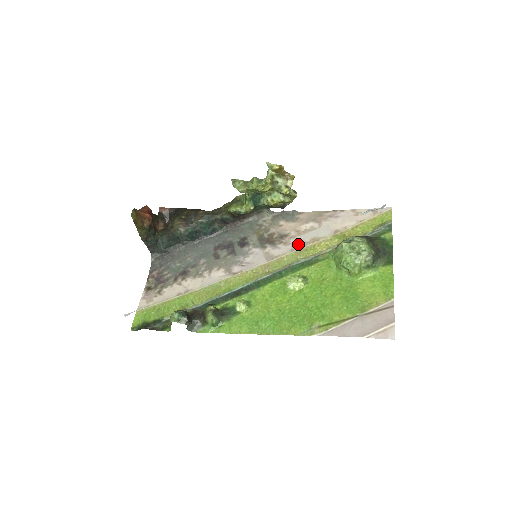
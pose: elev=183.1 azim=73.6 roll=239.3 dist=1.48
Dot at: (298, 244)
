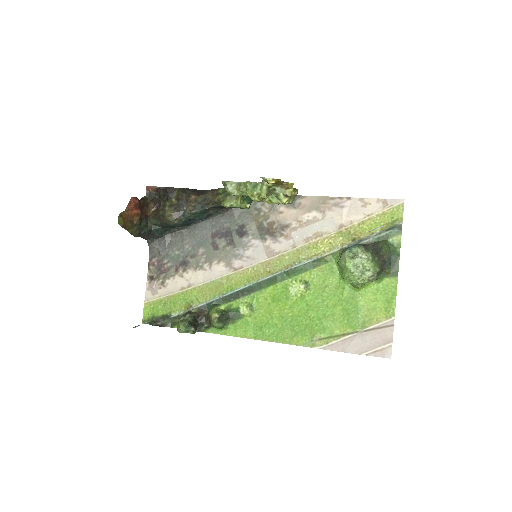
Dot at: (300, 239)
